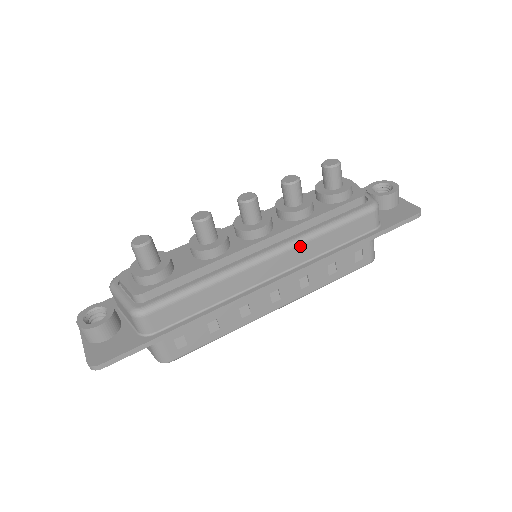
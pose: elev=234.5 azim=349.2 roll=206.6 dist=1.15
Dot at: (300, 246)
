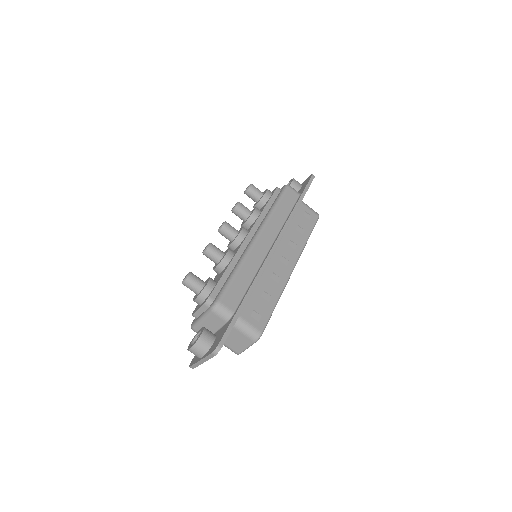
Dot at: (268, 223)
